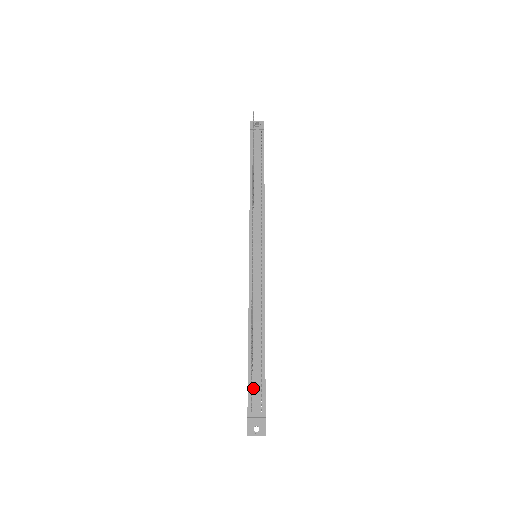
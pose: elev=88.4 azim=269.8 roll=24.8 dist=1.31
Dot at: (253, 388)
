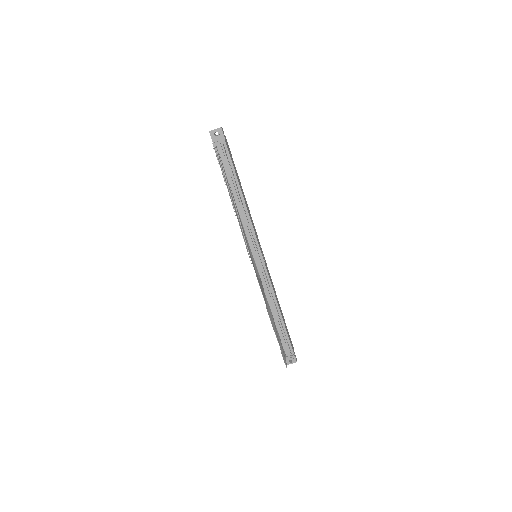
Dot at: (282, 343)
